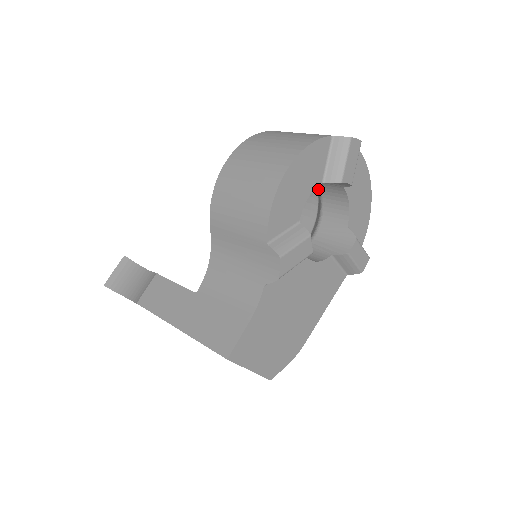
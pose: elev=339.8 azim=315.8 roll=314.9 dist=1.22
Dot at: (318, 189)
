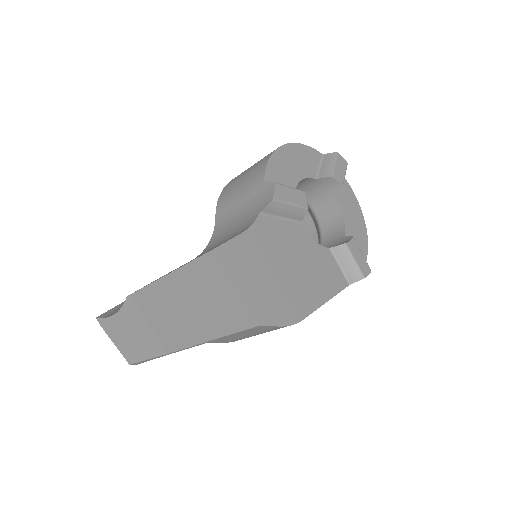
Dot at: (316, 221)
